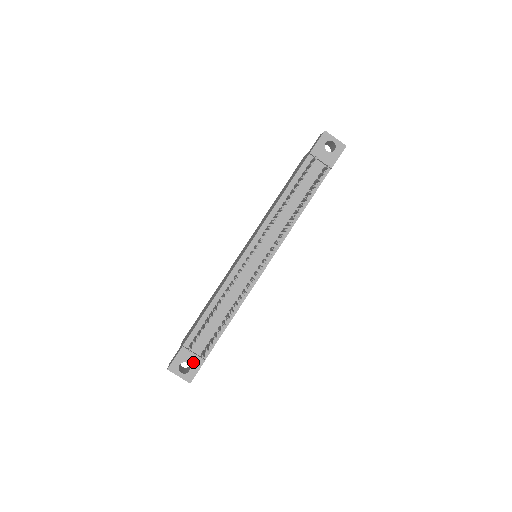
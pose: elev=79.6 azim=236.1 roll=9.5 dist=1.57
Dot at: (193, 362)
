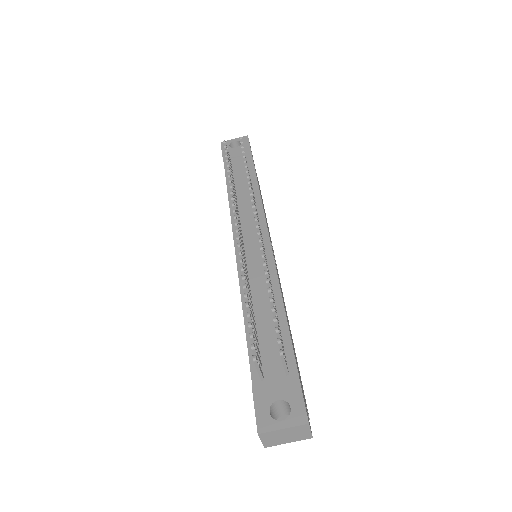
Dot at: (284, 392)
